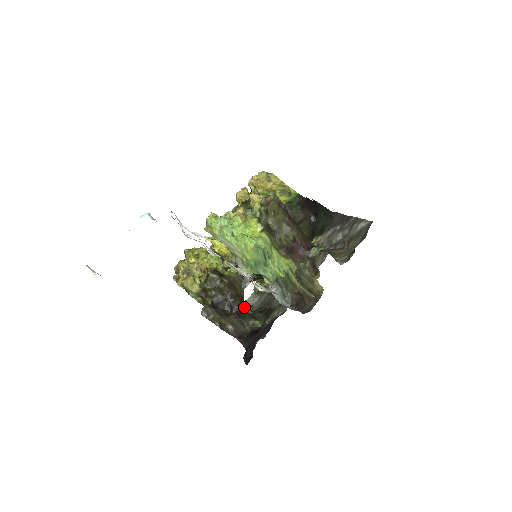
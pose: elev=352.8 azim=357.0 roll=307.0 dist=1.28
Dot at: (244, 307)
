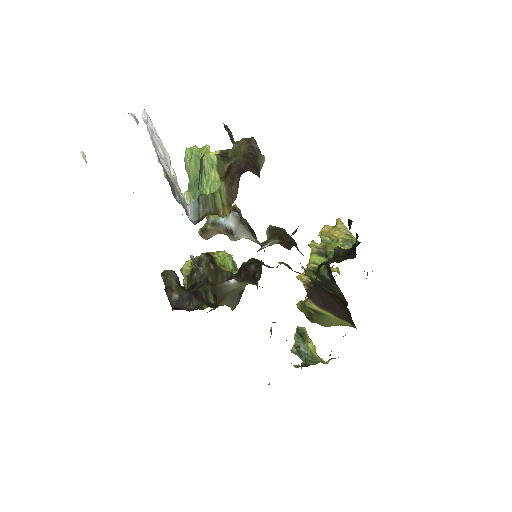
Dot at: (210, 295)
